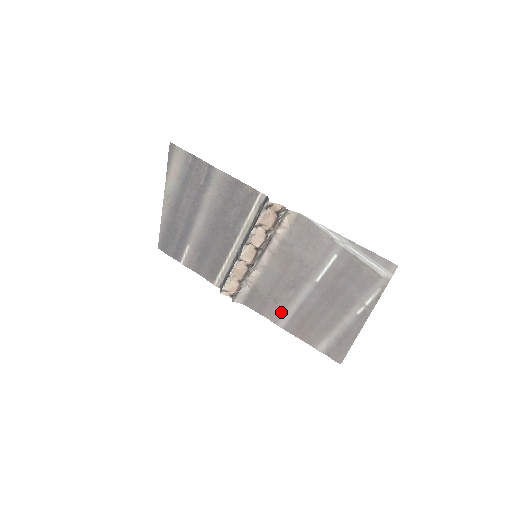
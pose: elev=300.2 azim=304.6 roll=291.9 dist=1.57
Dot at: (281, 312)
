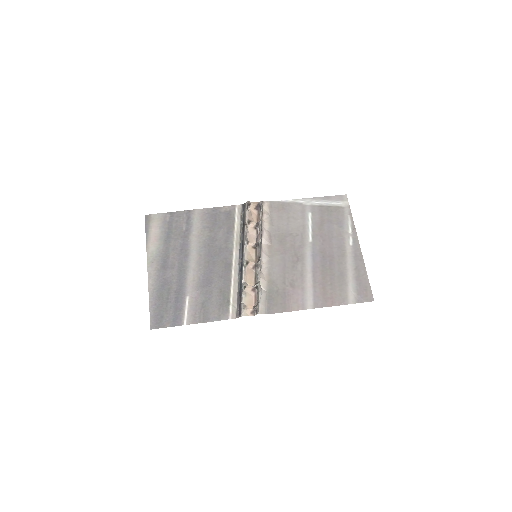
Dot at: (302, 292)
